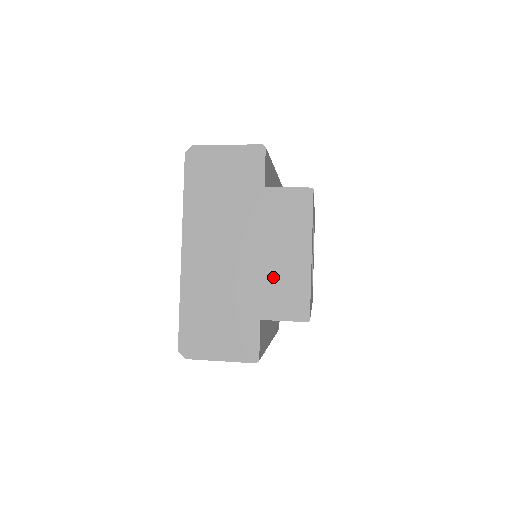
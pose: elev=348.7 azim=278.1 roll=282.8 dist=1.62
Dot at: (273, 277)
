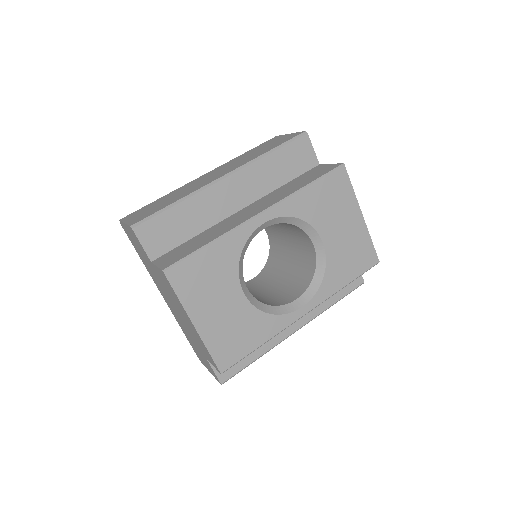
Dot at: (192, 332)
